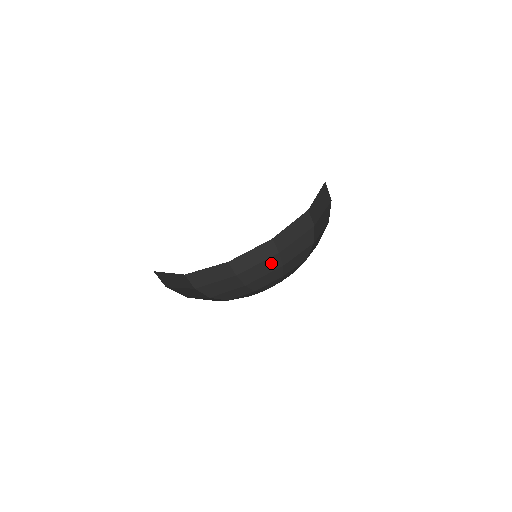
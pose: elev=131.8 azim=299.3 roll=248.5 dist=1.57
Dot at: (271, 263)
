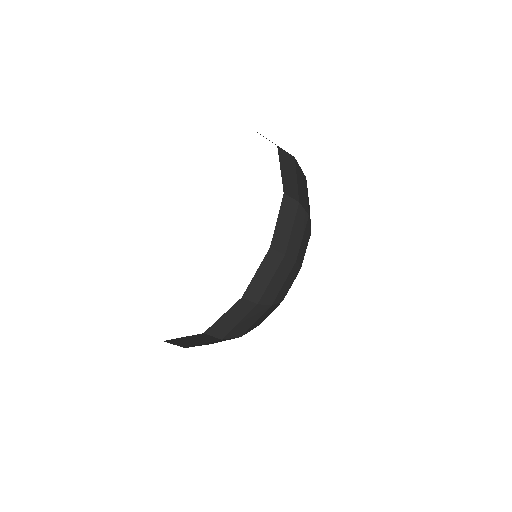
Dot at: (299, 220)
